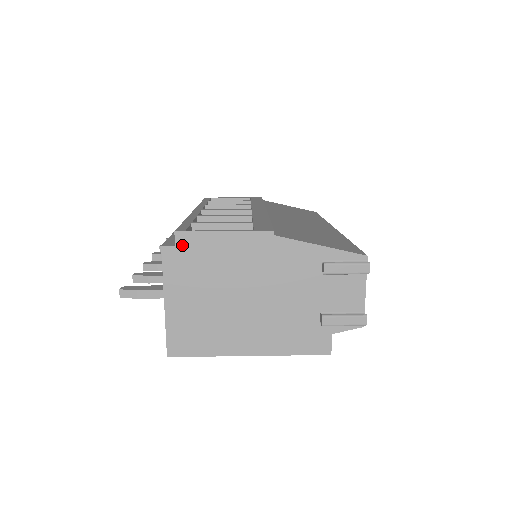
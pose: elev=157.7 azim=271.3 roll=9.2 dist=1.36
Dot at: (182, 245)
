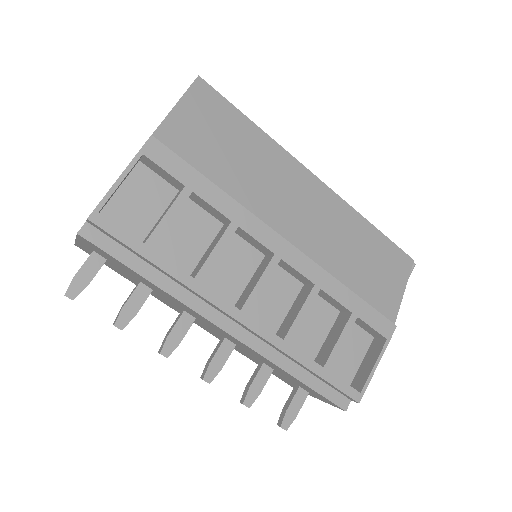
Dot at: occluded
